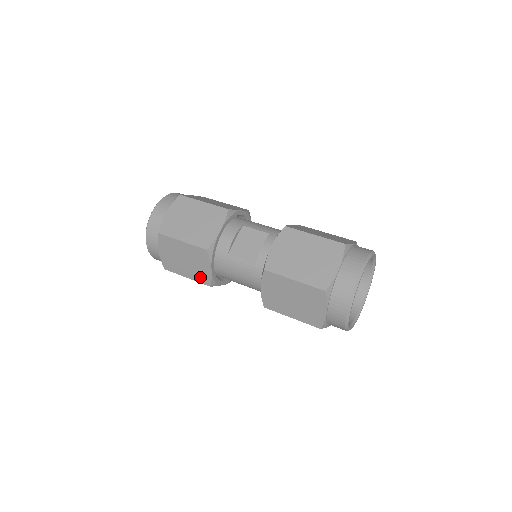
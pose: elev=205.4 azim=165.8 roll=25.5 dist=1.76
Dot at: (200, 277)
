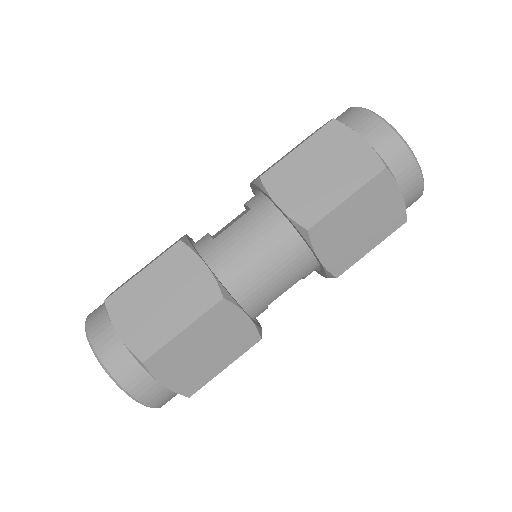
Dot at: (200, 300)
